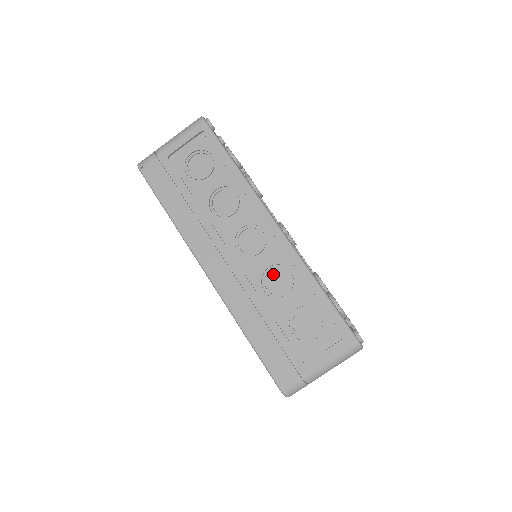
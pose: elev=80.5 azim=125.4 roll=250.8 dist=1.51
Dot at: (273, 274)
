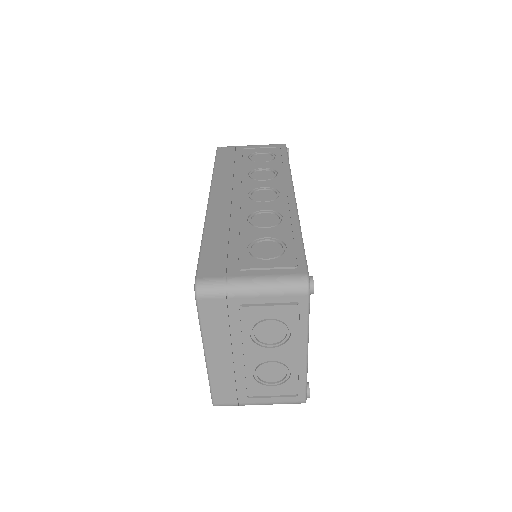
Dot at: (265, 215)
